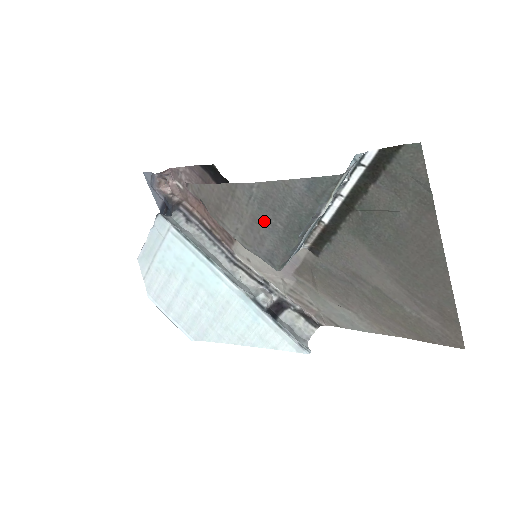
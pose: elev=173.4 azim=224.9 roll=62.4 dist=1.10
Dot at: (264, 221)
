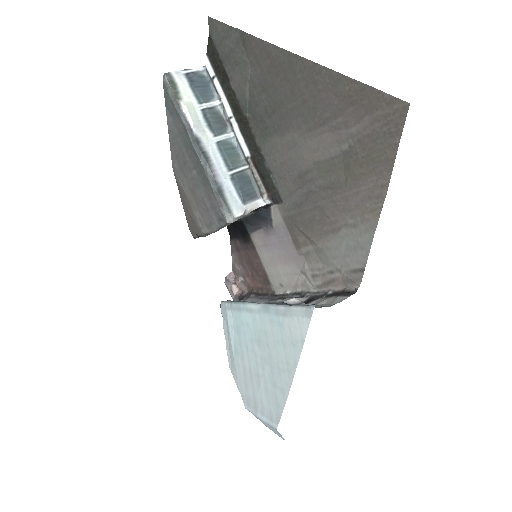
Dot at: (192, 184)
